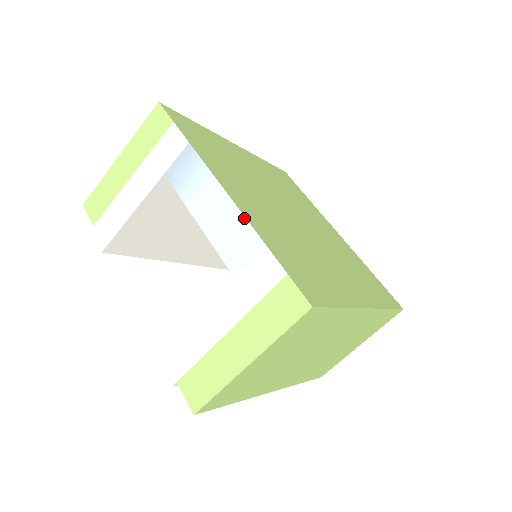
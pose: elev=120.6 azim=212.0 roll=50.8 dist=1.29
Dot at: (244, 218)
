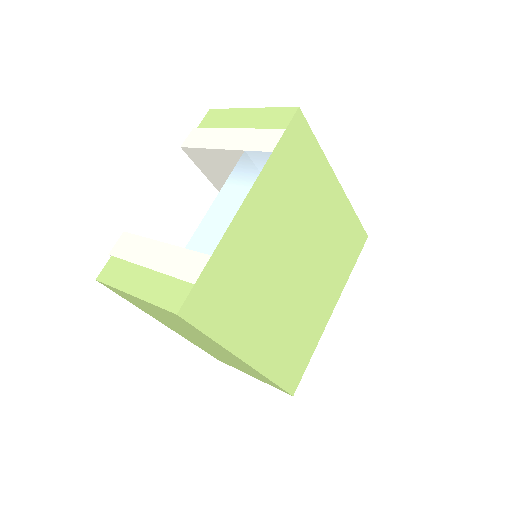
Dot at: (226, 229)
